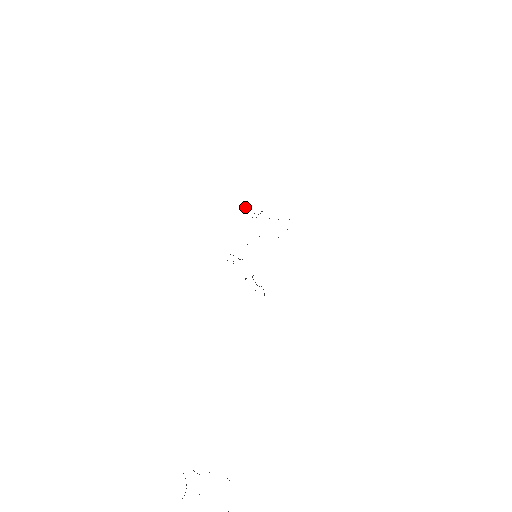
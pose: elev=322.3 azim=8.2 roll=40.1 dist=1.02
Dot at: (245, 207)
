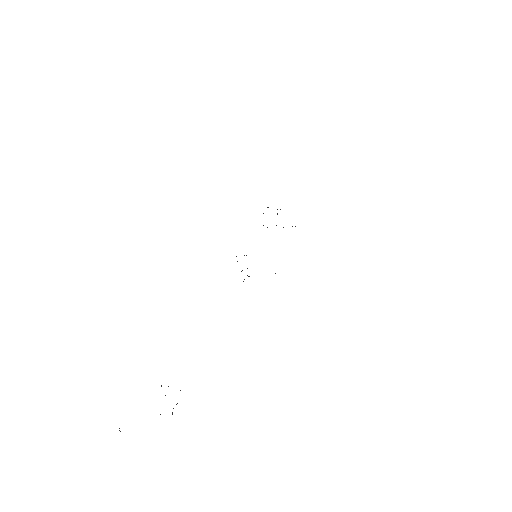
Dot at: occluded
